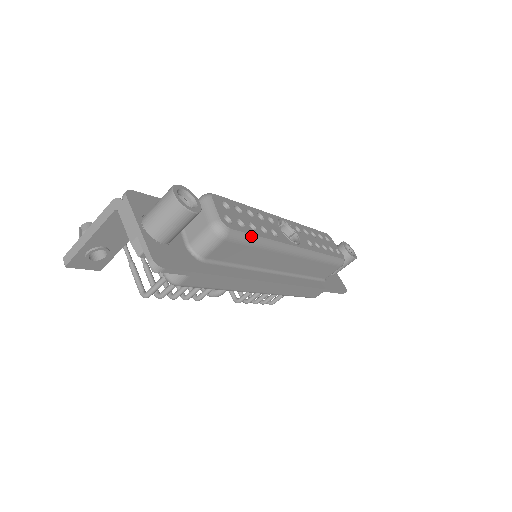
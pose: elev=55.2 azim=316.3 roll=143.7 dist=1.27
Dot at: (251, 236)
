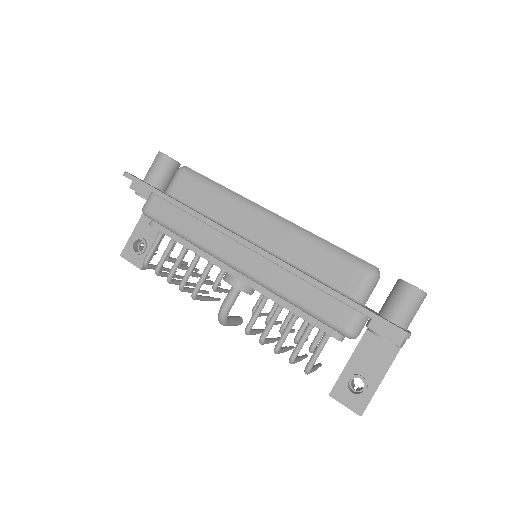
Dot at: (208, 179)
